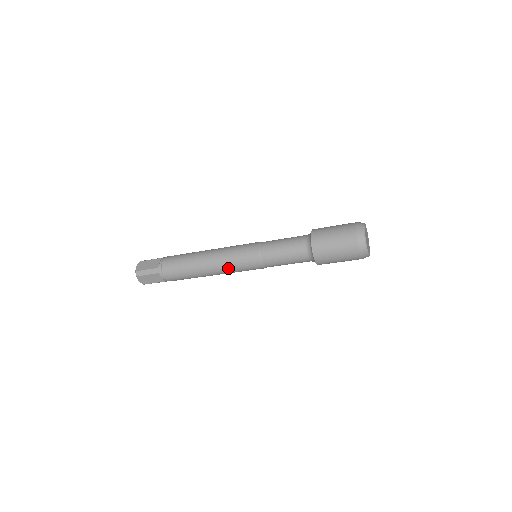
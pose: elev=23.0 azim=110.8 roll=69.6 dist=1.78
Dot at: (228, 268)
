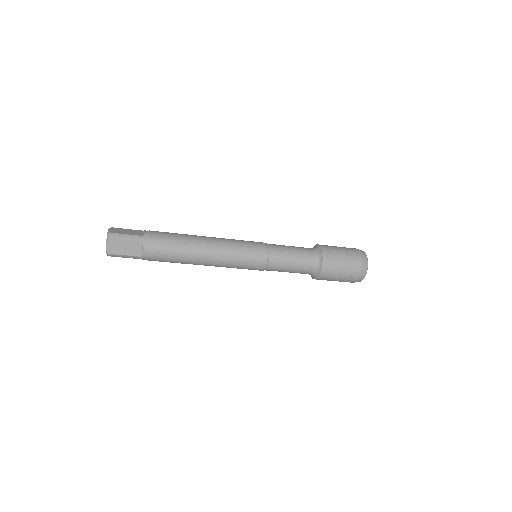
Dot at: (230, 256)
